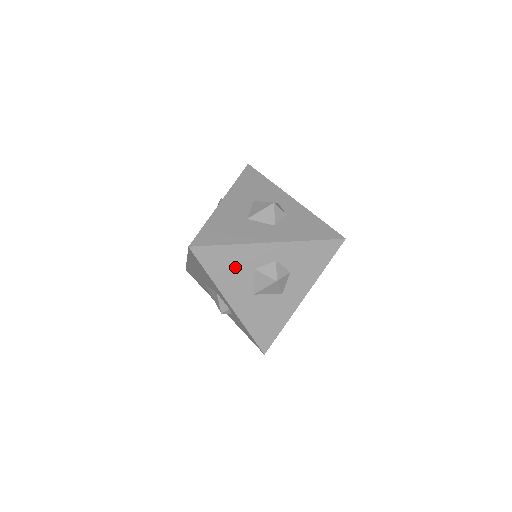
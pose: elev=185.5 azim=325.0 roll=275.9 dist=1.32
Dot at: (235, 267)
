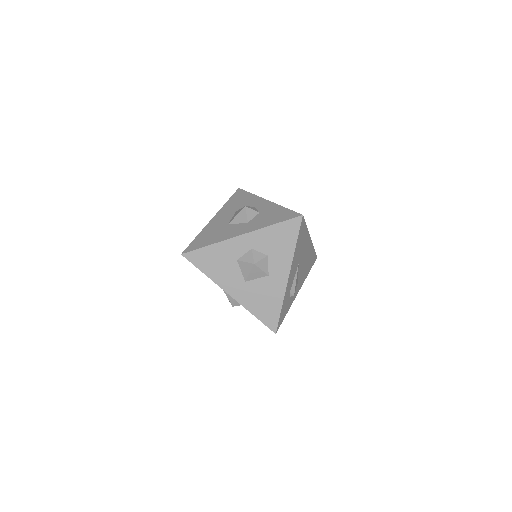
Dot at: (221, 262)
